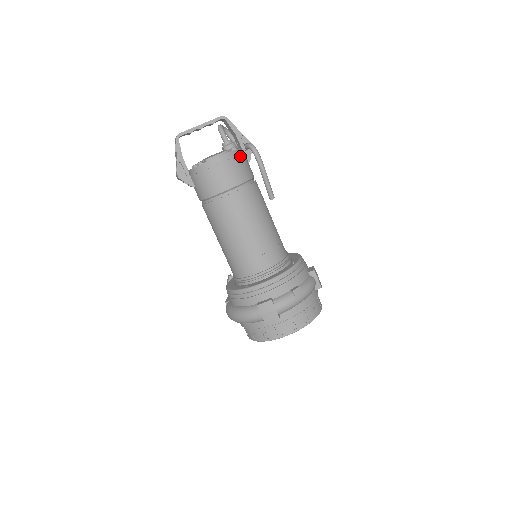
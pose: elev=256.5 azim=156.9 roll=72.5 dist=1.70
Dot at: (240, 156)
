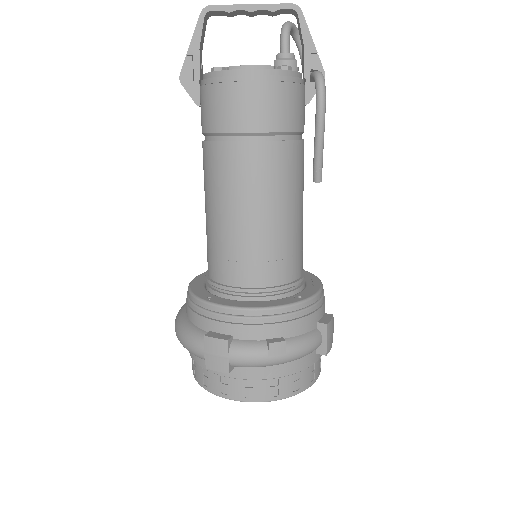
Dot at: (289, 84)
